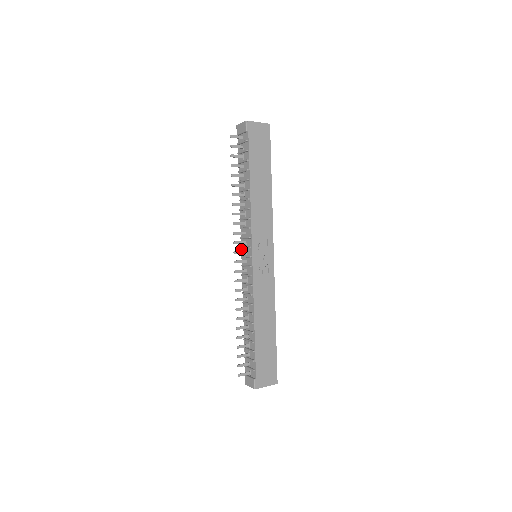
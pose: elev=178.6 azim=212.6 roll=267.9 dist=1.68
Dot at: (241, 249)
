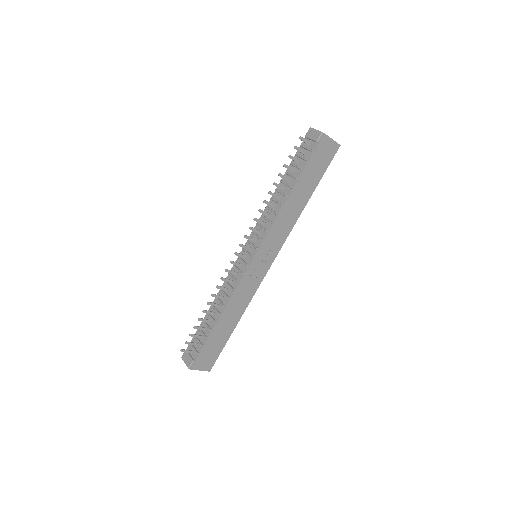
Dot at: (246, 242)
